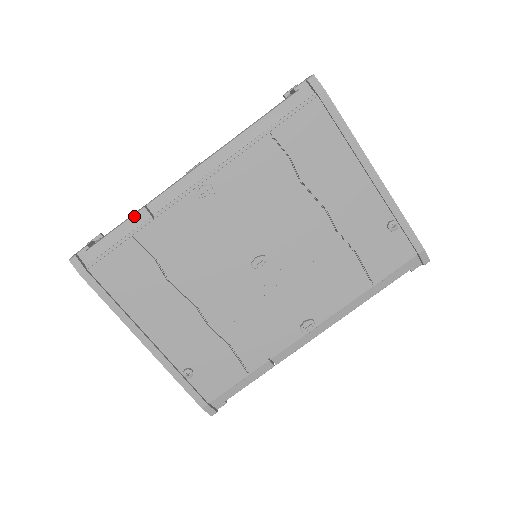
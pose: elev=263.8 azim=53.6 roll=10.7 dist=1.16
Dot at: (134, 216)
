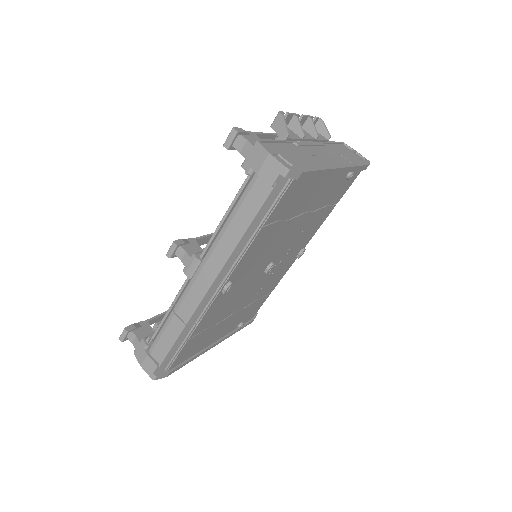
Dot at: (181, 334)
